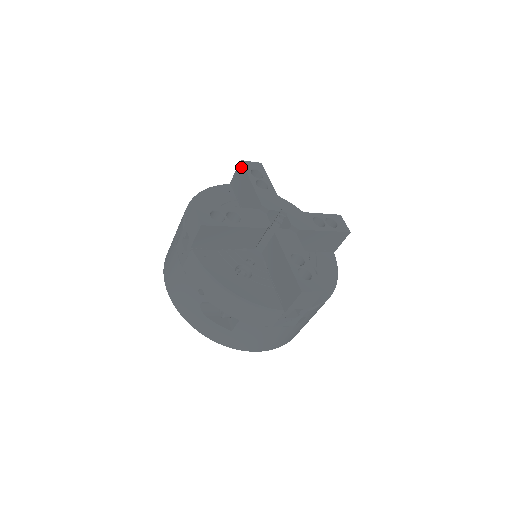
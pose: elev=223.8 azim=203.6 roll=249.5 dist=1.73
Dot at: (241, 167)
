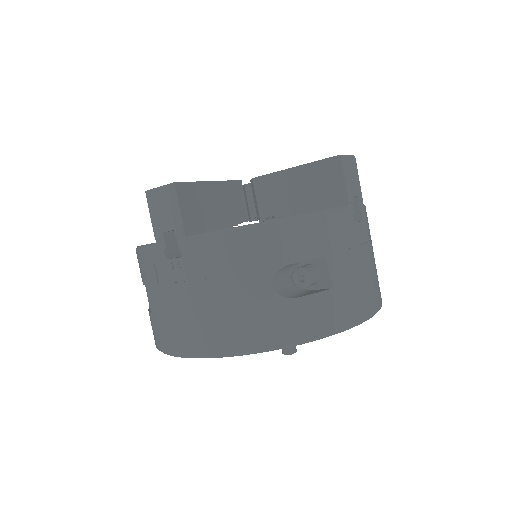
Dot at: occluded
